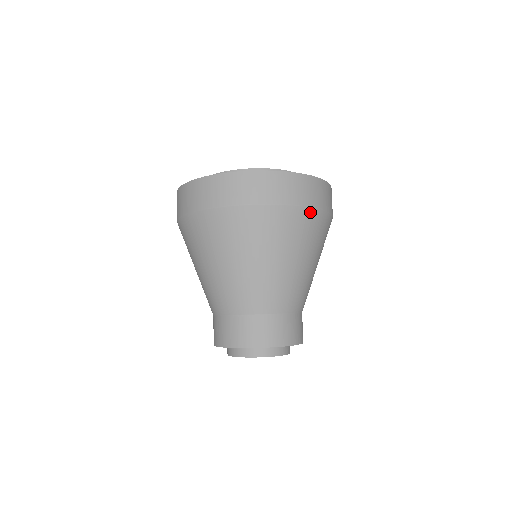
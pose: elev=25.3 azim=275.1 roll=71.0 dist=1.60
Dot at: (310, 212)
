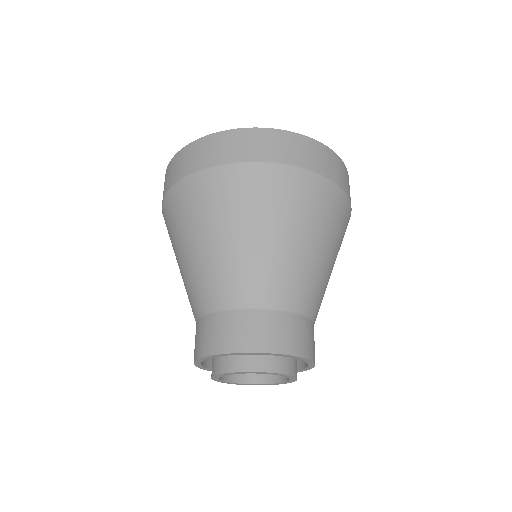
Dot at: (325, 183)
